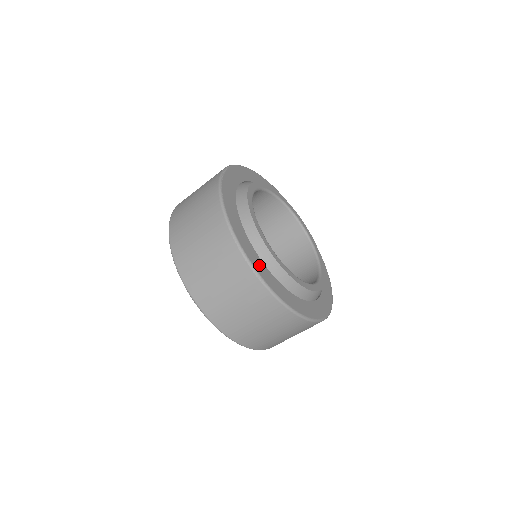
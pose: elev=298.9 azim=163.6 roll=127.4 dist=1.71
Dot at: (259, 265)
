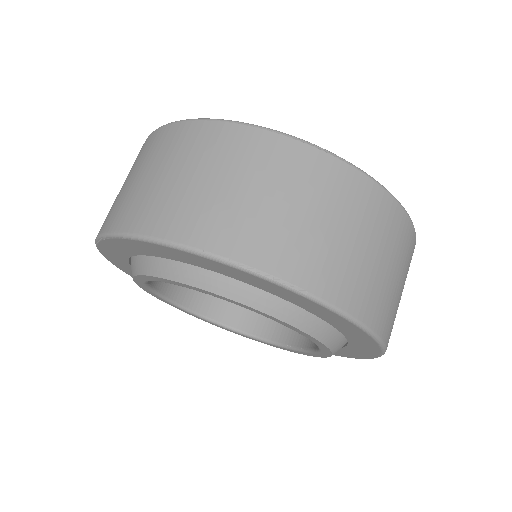
Dot at: occluded
